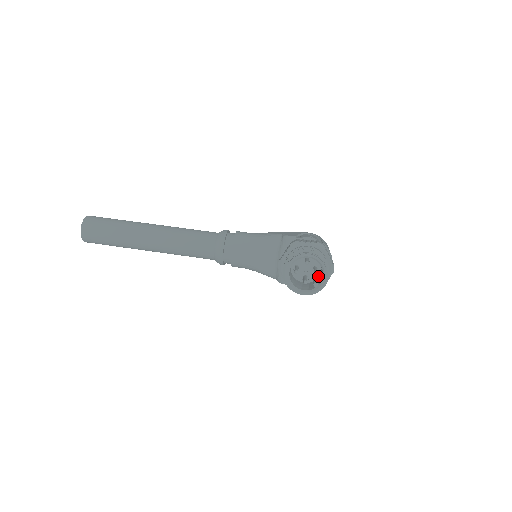
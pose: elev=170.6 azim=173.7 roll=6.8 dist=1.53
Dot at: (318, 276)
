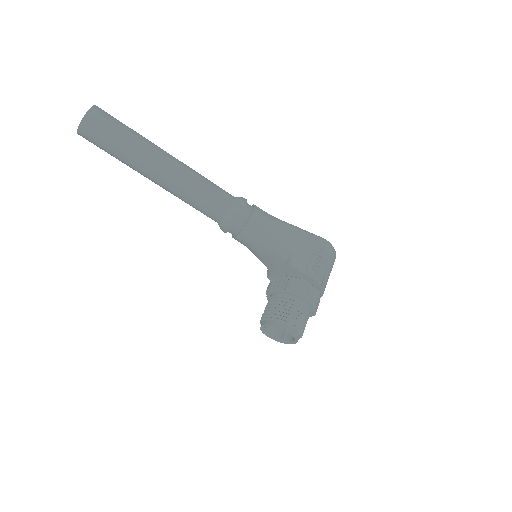
Dot at: occluded
